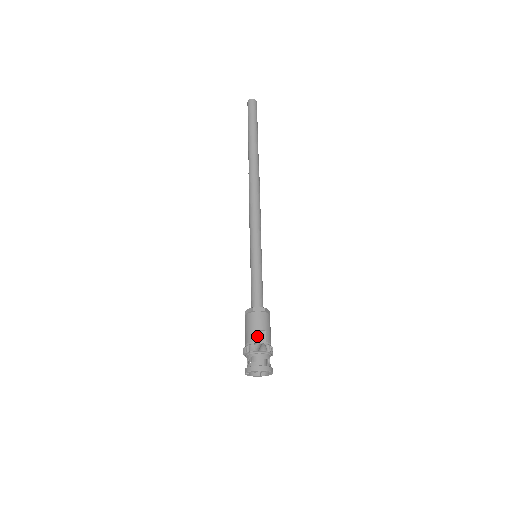
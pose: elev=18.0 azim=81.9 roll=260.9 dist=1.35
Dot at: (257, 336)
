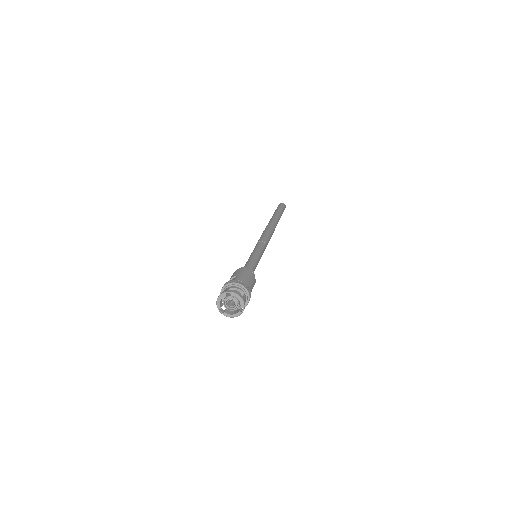
Dot at: occluded
